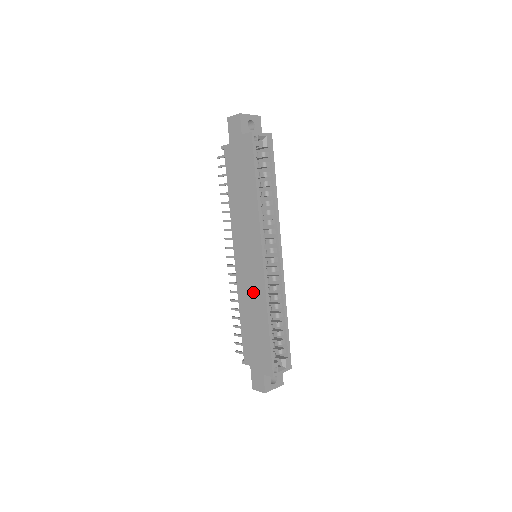
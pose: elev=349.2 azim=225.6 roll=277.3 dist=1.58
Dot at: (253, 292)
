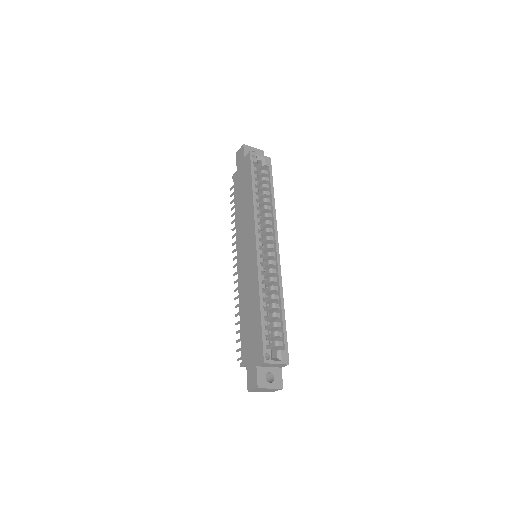
Dot at: (249, 283)
